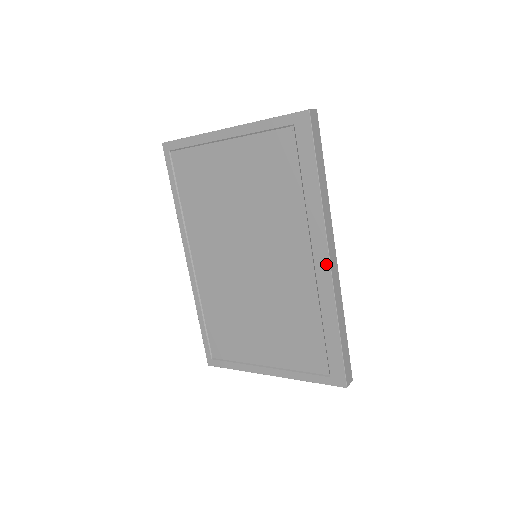
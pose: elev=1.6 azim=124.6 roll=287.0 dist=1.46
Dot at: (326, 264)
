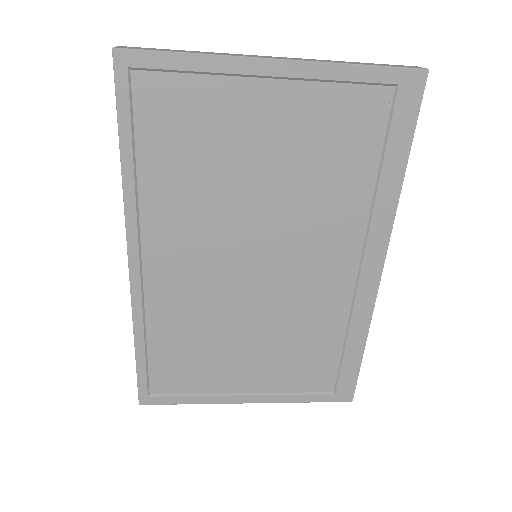
Dot at: (377, 274)
